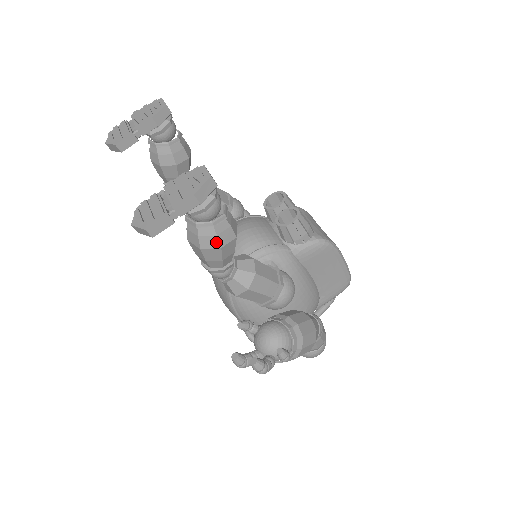
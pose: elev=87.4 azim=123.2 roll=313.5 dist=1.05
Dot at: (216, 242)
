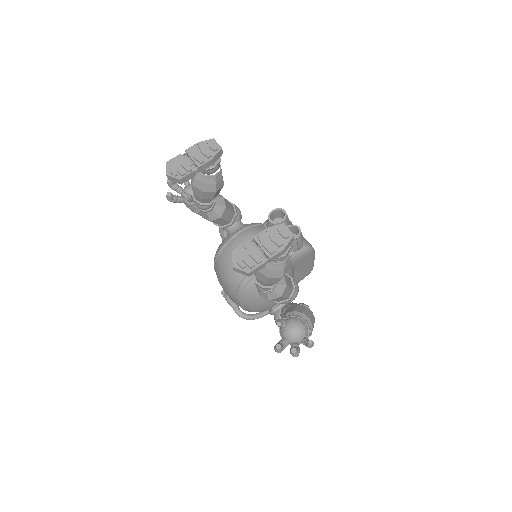
Dot at: (281, 274)
